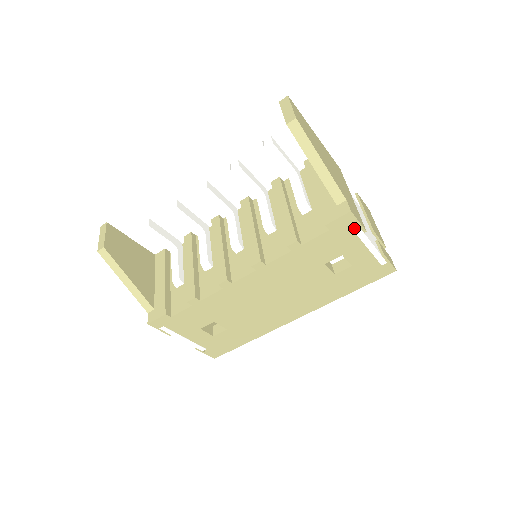
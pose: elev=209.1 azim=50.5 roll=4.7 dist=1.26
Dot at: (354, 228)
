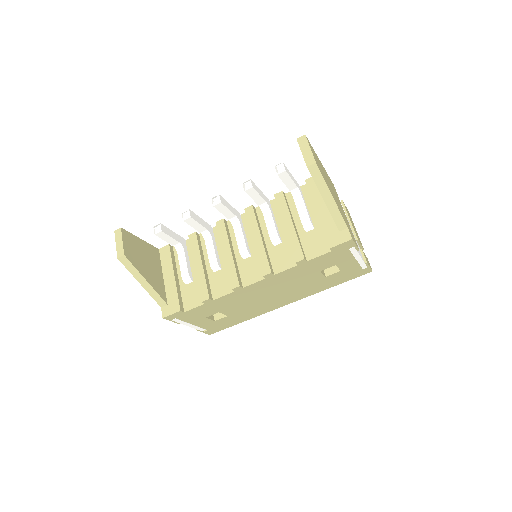
Dot at: (351, 249)
